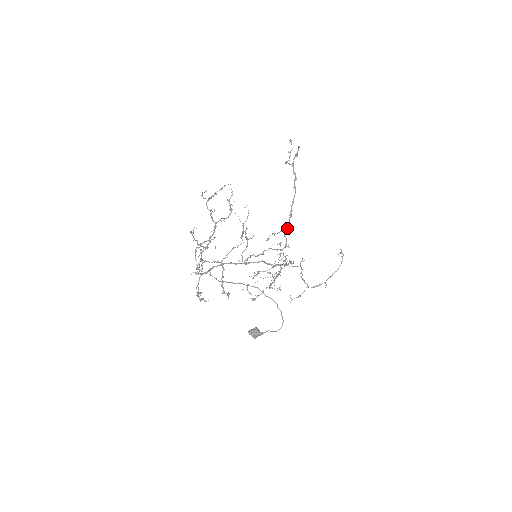
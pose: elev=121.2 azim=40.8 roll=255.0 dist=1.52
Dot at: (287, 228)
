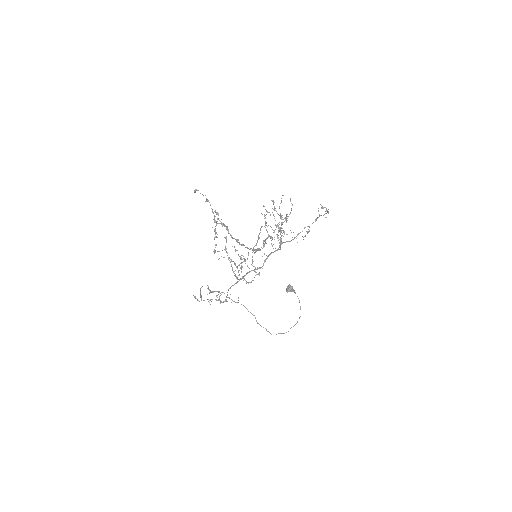
Dot at: occluded
